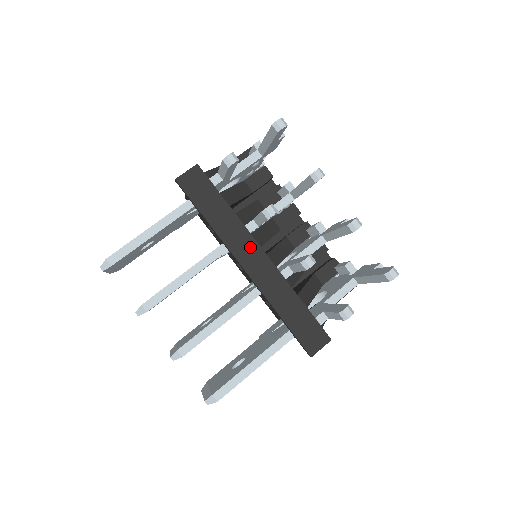
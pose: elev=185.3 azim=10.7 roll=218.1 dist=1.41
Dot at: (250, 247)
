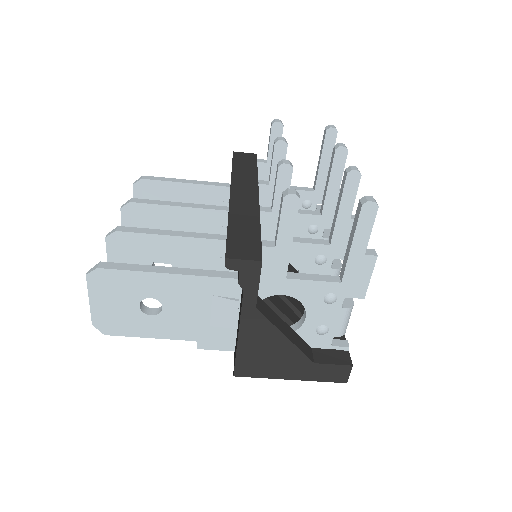
Dot at: (250, 189)
